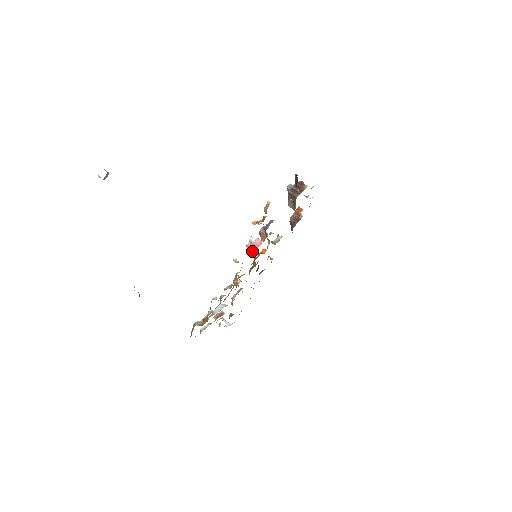
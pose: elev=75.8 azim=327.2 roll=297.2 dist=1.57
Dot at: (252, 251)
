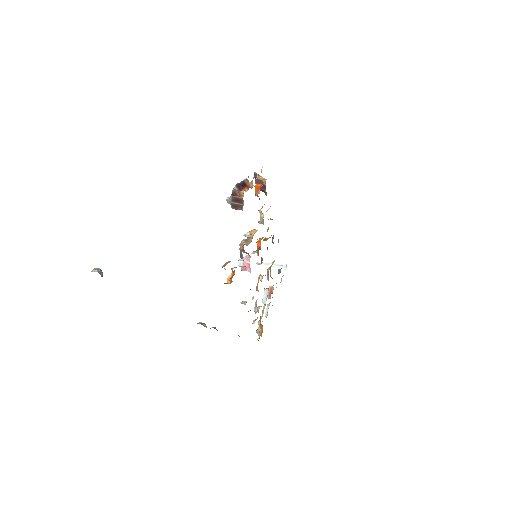
Dot at: (249, 271)
